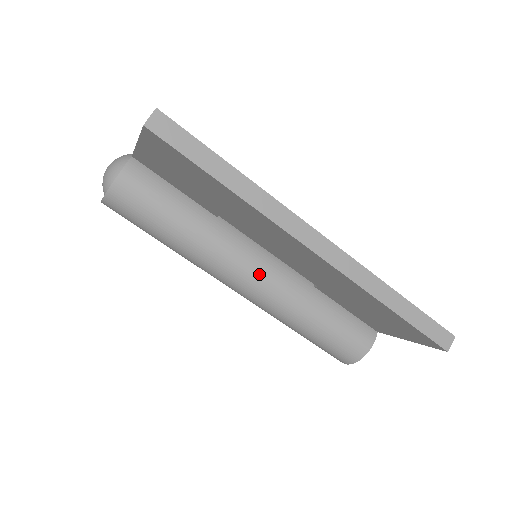
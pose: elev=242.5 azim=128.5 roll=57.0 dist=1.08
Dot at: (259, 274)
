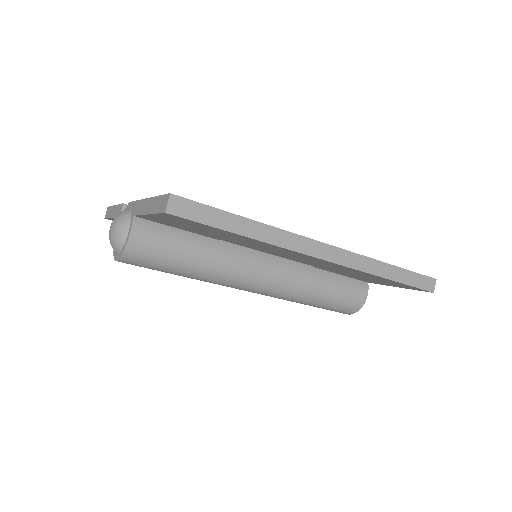
Dot at: (267, 274)
